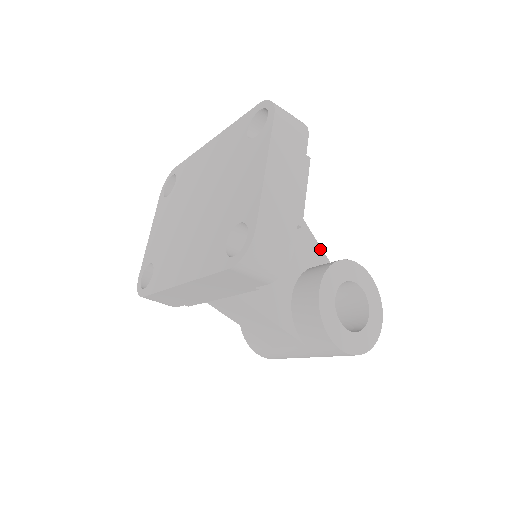
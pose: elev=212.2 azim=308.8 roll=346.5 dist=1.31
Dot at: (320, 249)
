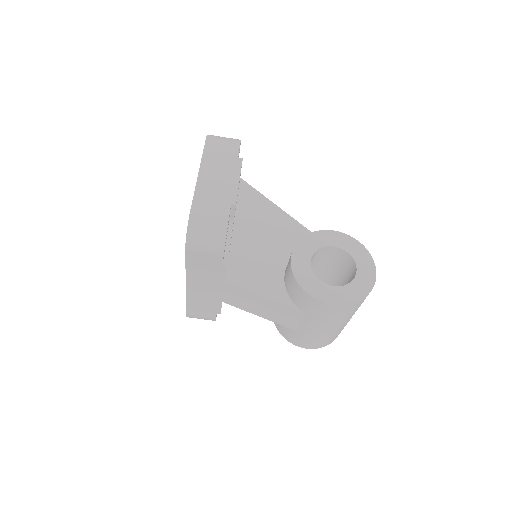
Dot at: occluded
